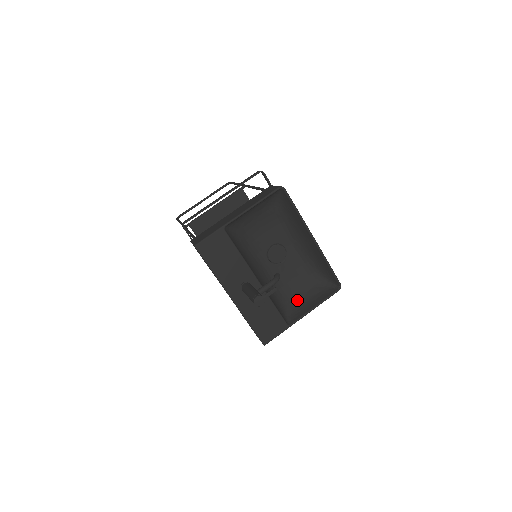
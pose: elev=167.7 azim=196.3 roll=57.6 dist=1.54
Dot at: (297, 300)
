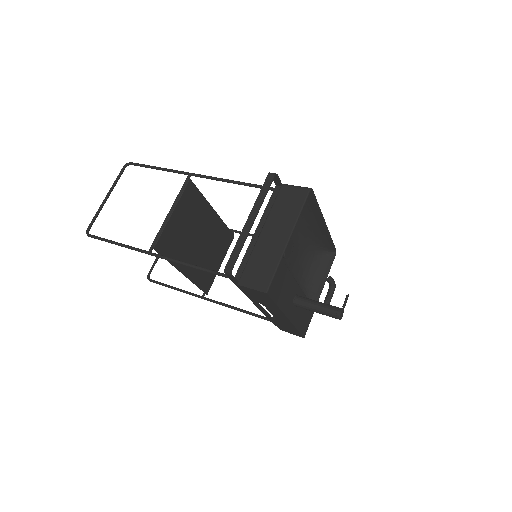
Dot at: (306, 281)
